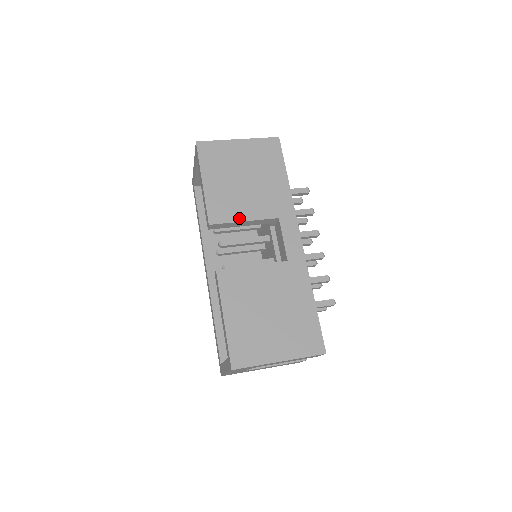
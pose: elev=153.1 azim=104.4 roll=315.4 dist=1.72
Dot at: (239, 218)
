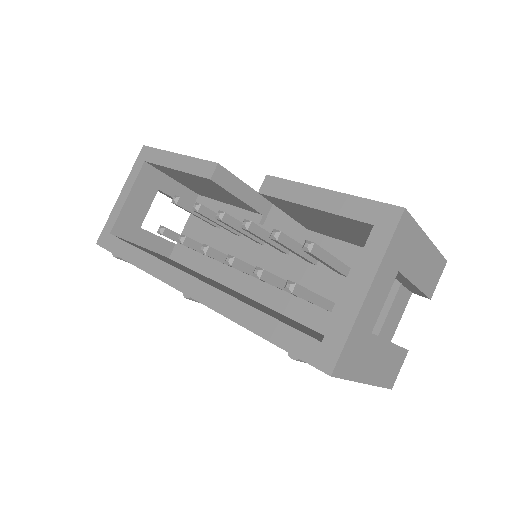
Dot at: (240, 181)
